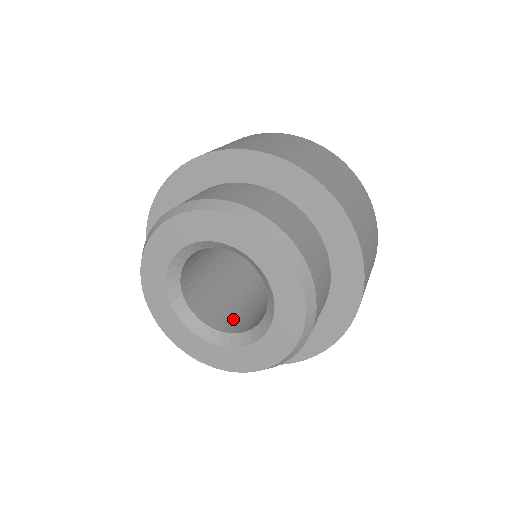
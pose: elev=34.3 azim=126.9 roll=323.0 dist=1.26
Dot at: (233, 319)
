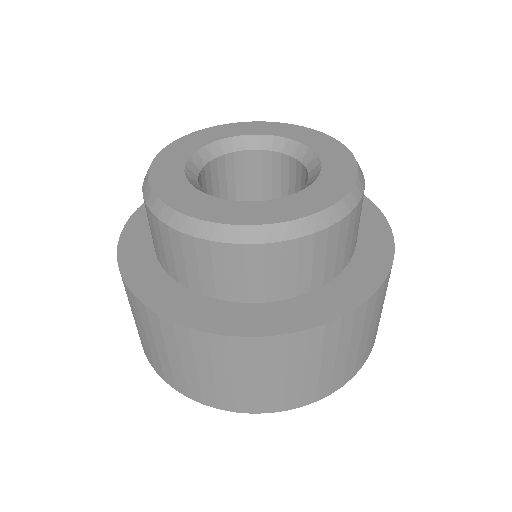
Dot at: occluded
